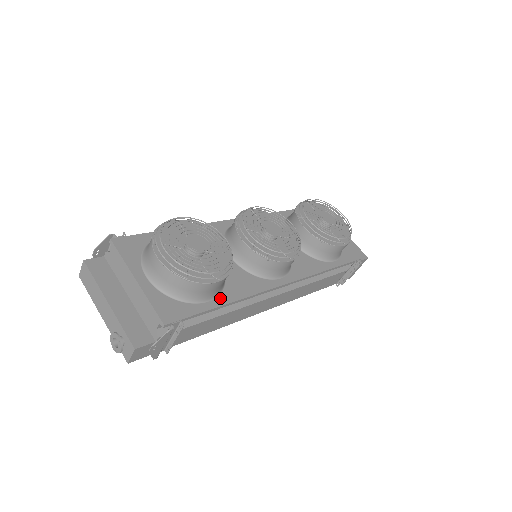
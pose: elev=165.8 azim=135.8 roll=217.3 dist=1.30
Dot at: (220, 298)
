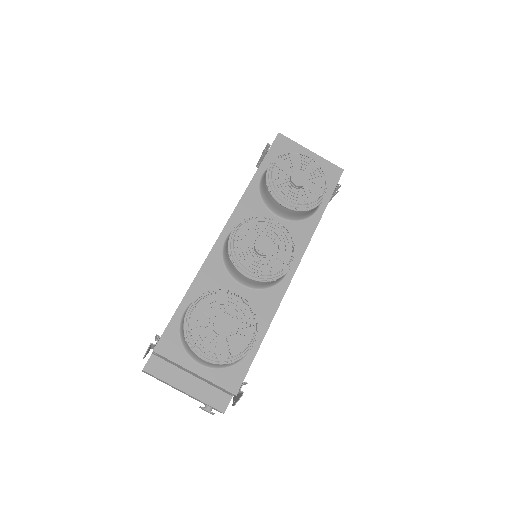
Dot at: (257, 336)
